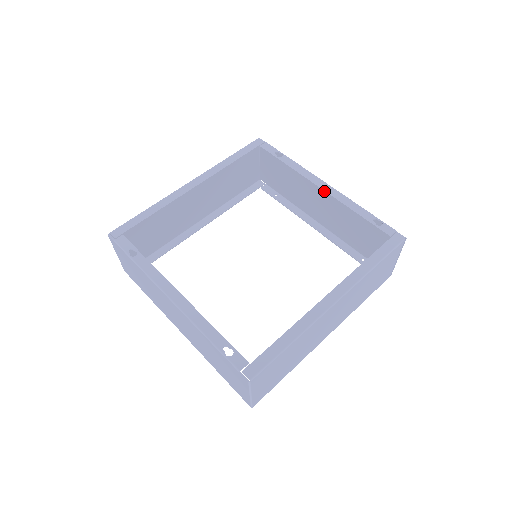
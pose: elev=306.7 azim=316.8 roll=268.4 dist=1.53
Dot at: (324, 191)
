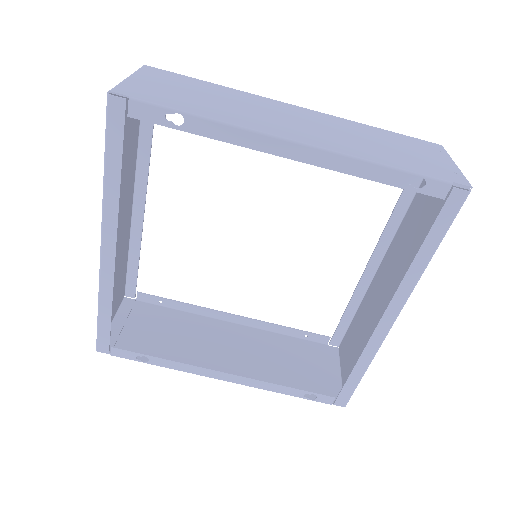
Dot at: occluded
